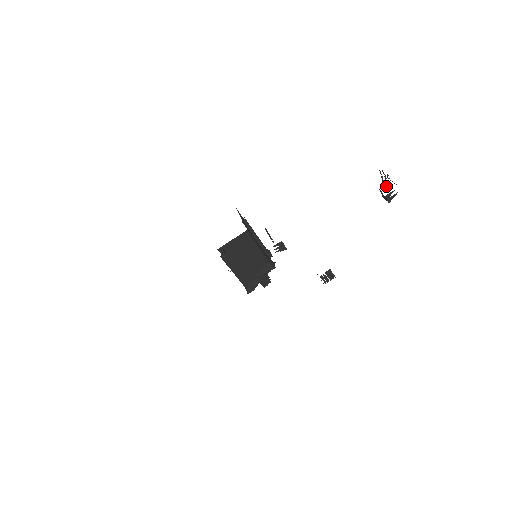
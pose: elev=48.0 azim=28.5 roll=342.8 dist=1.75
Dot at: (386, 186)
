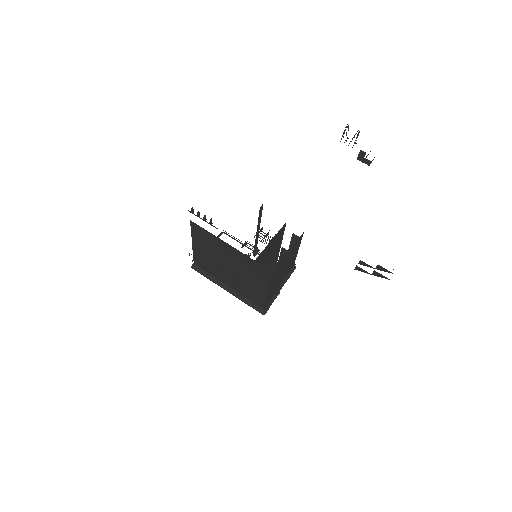
Dot at: occluded
